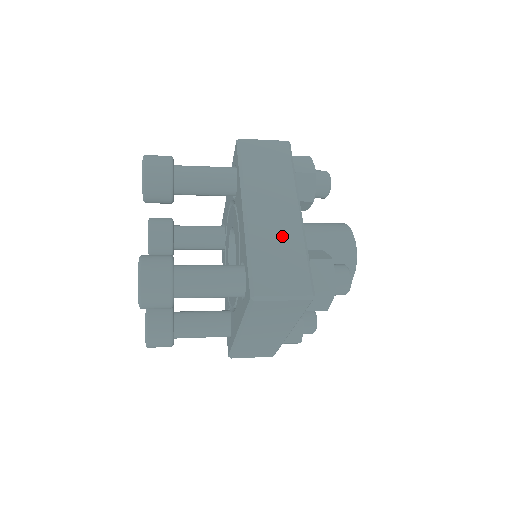
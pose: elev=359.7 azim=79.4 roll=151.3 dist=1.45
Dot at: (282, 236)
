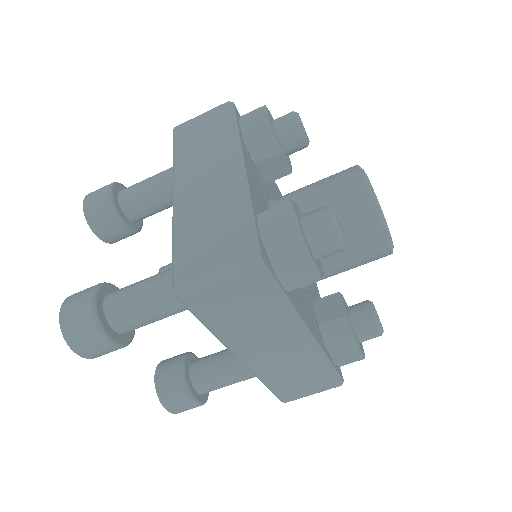
Dot at: occluded
